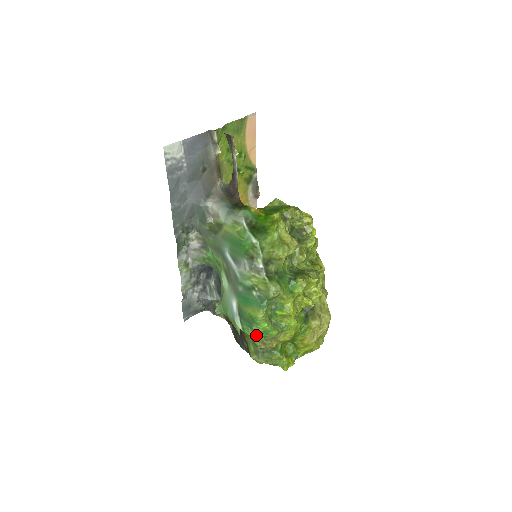
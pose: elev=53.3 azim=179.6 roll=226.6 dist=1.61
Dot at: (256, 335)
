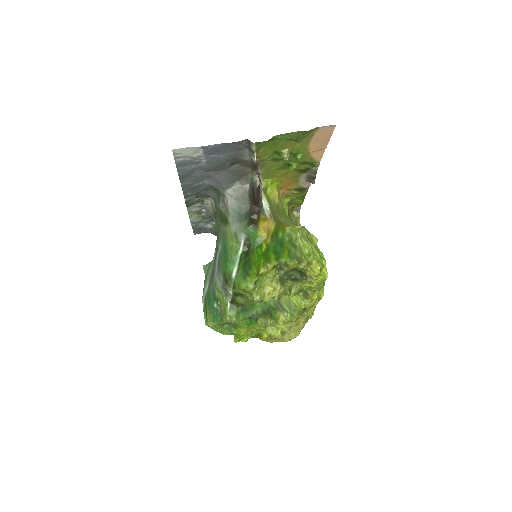
Dot at: (208, 325)
